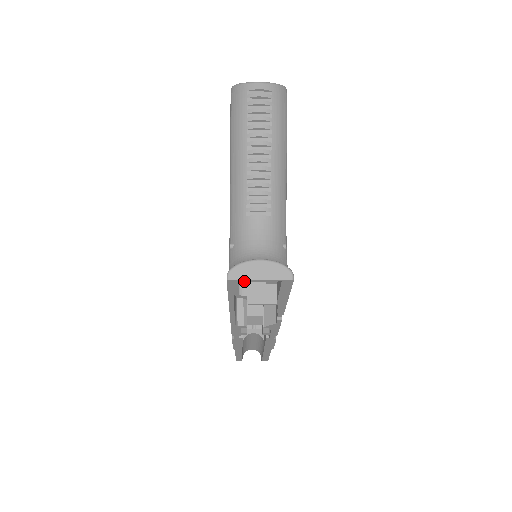
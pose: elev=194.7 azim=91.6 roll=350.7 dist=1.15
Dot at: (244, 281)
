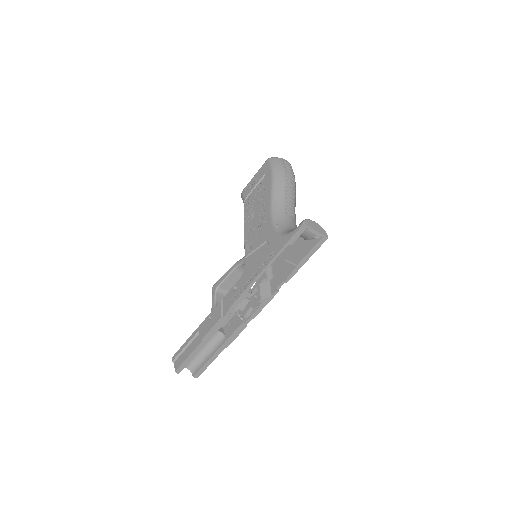
Dot at: (309, 229)
